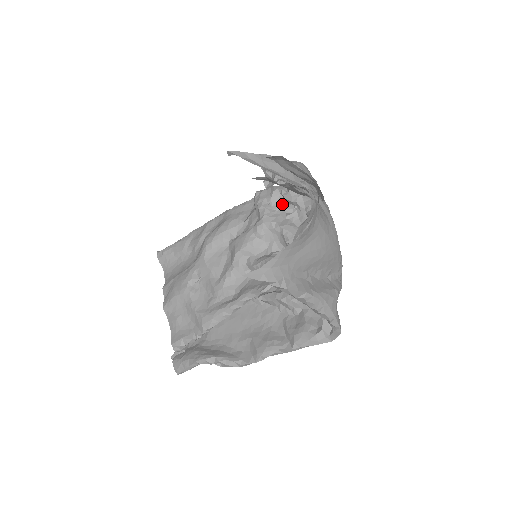
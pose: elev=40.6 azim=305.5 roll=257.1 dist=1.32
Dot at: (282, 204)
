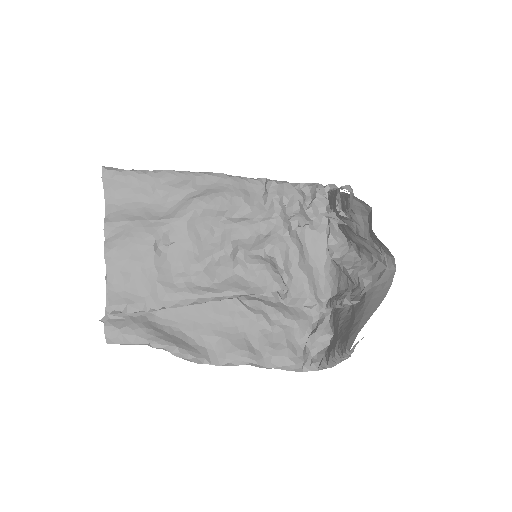
Dot at: (295, 211)
